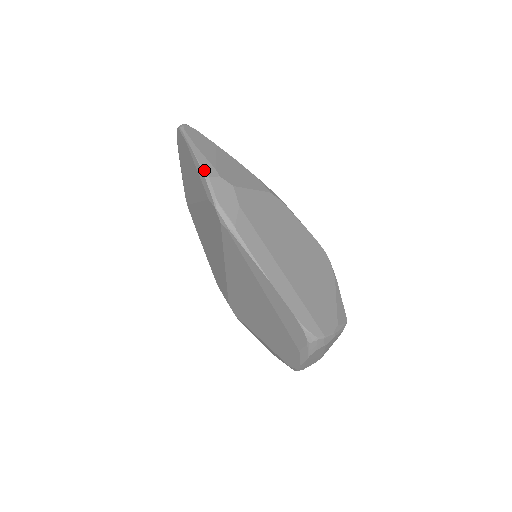
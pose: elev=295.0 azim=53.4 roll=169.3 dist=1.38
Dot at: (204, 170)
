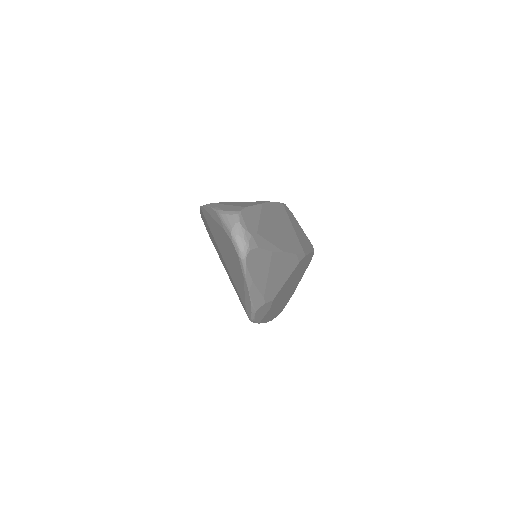
Dot at: (254, 307)
